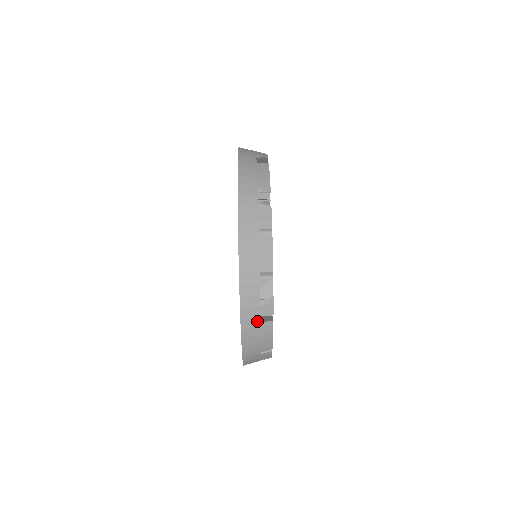
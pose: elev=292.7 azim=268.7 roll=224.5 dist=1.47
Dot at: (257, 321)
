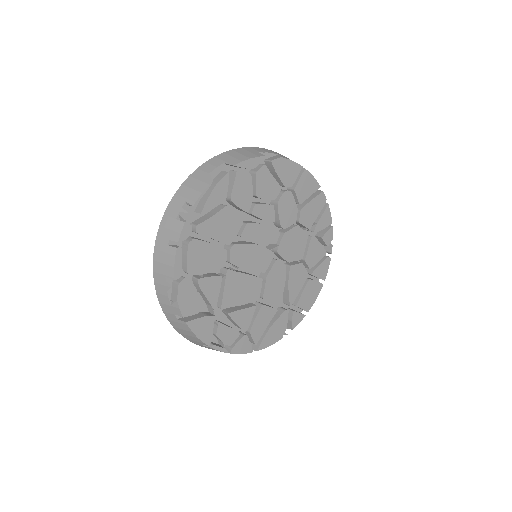
Dot at: (175, 317)
